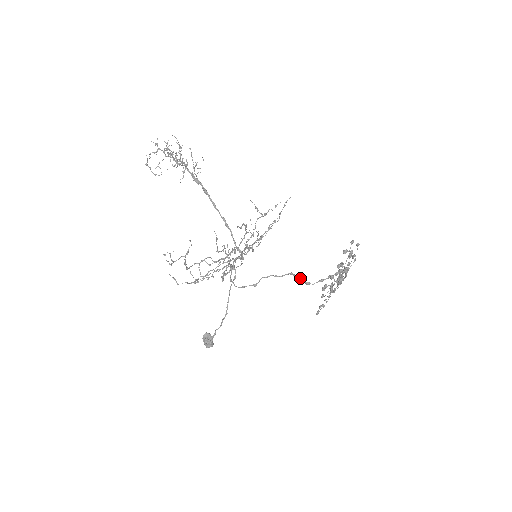
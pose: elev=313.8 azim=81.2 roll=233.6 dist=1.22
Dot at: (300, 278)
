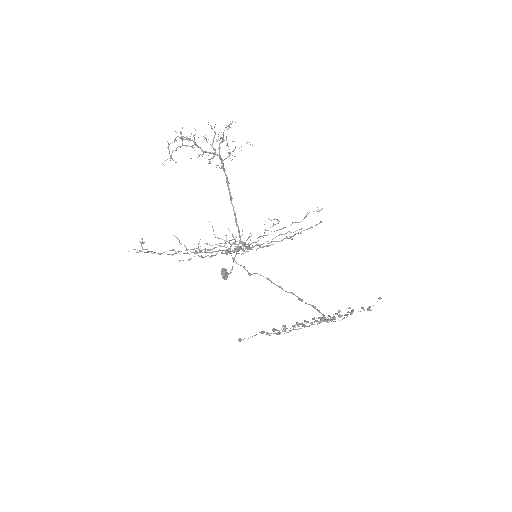
Dot at: (293, 293)
